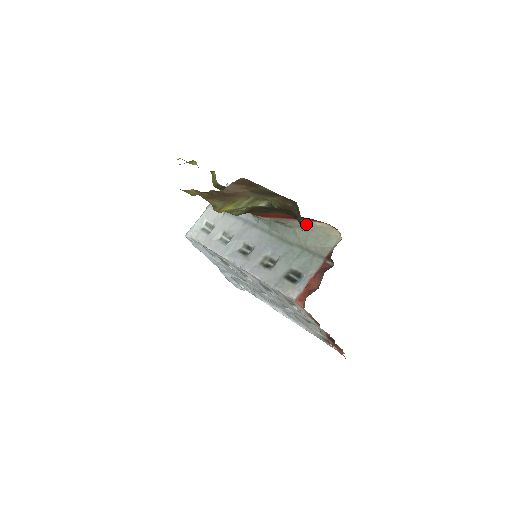
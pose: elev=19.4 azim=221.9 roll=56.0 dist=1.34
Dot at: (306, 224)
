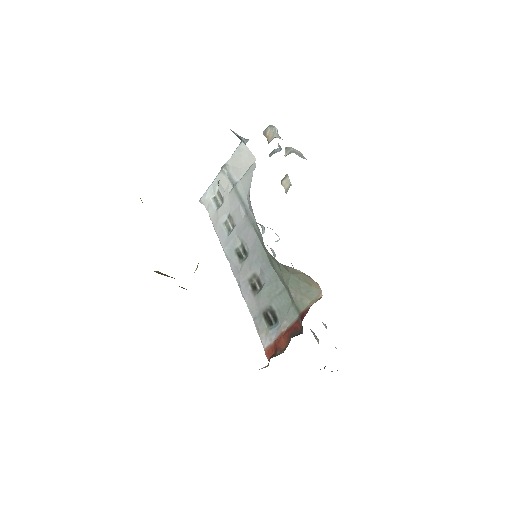
Dot at: (286, 266)
